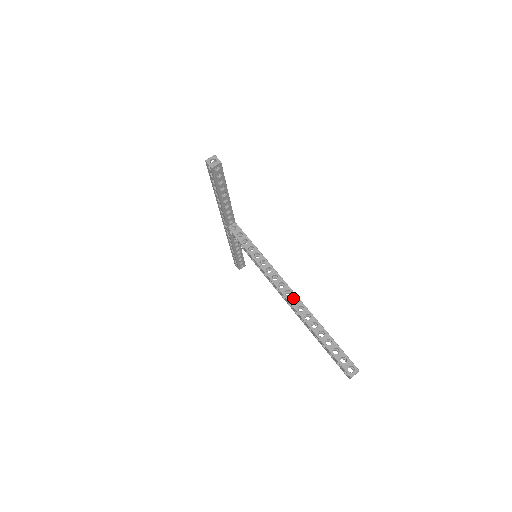
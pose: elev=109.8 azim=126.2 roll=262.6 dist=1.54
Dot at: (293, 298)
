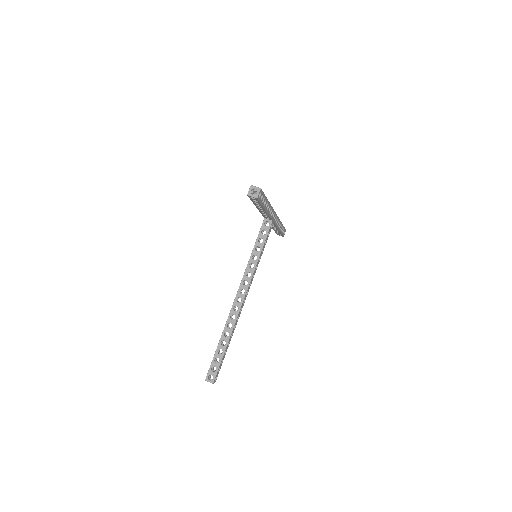
Dot at: (238, 306)
